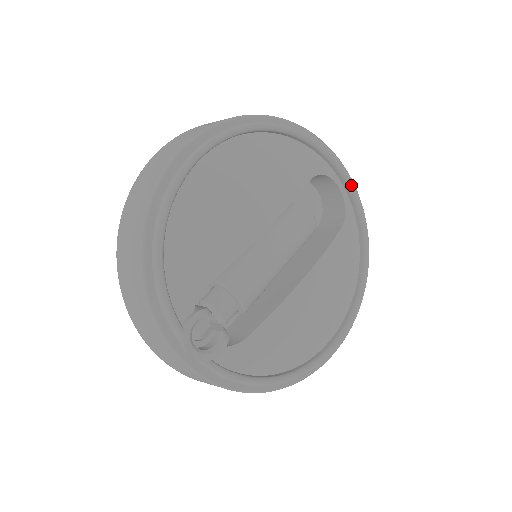
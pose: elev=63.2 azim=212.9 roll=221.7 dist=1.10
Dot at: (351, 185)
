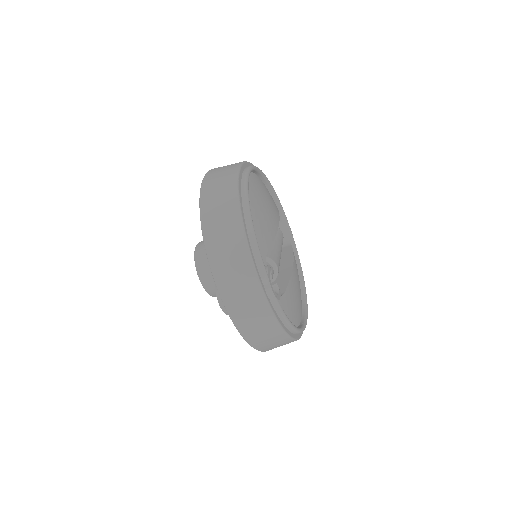
Dot at: occluded
